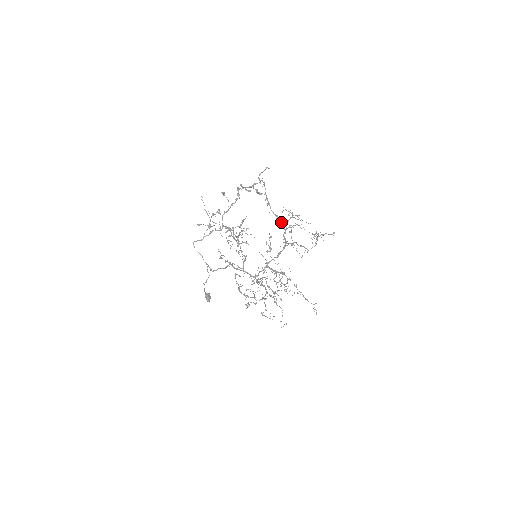
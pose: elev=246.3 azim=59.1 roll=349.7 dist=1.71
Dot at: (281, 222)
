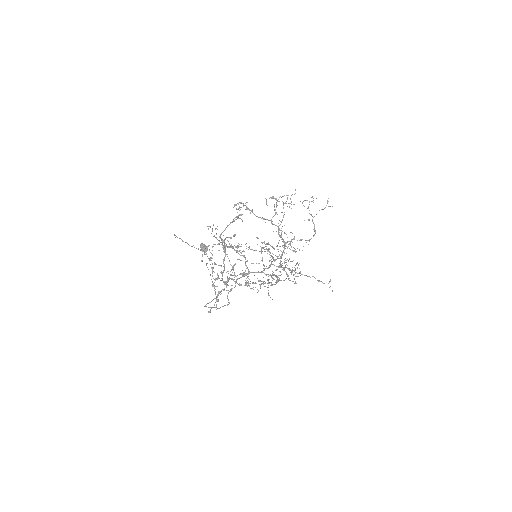
Dot at: occluded
